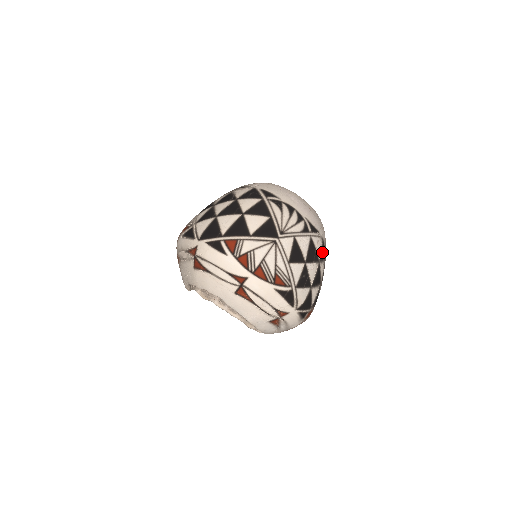
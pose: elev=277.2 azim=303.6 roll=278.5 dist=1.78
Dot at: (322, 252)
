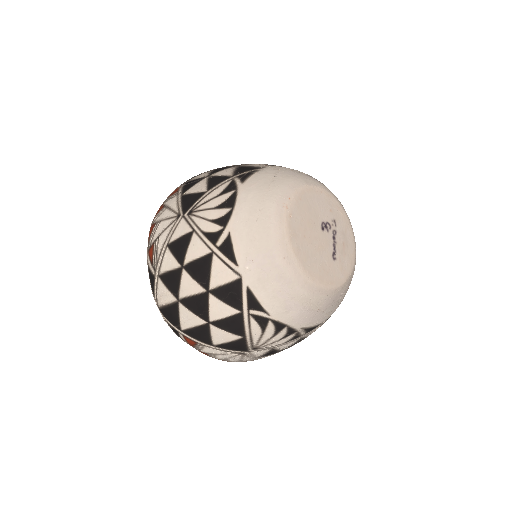
Dot at: occluded
